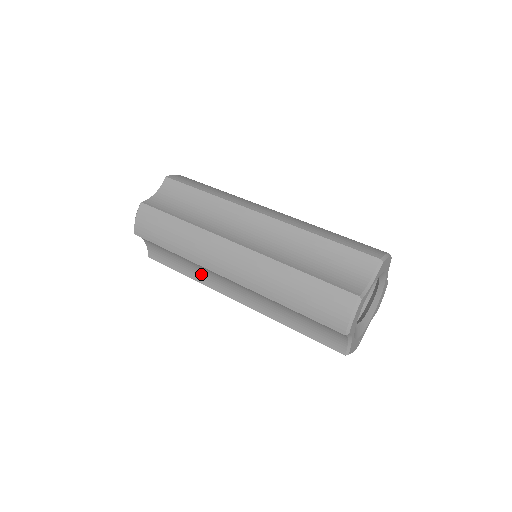
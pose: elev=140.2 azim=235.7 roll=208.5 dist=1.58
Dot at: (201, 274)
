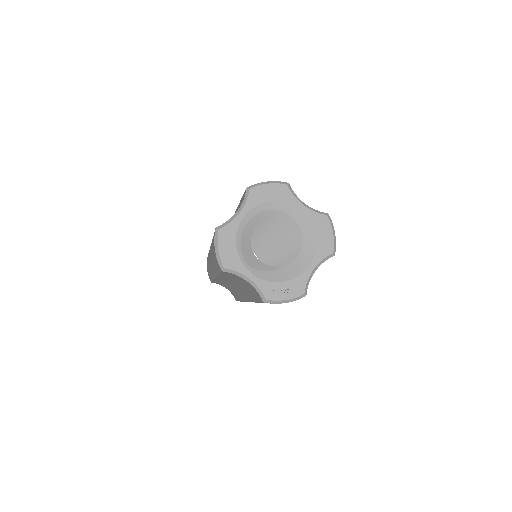
Dot at: (236, 292)
